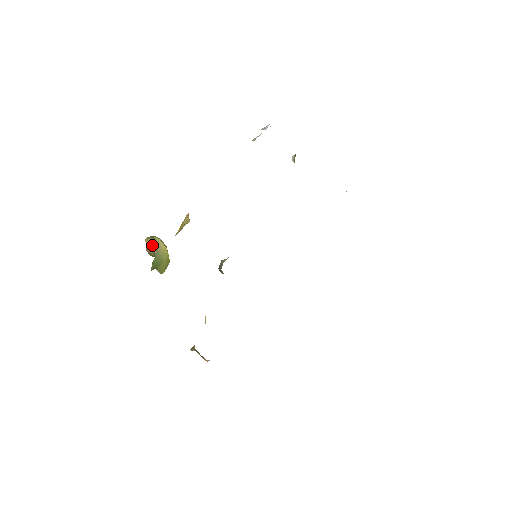
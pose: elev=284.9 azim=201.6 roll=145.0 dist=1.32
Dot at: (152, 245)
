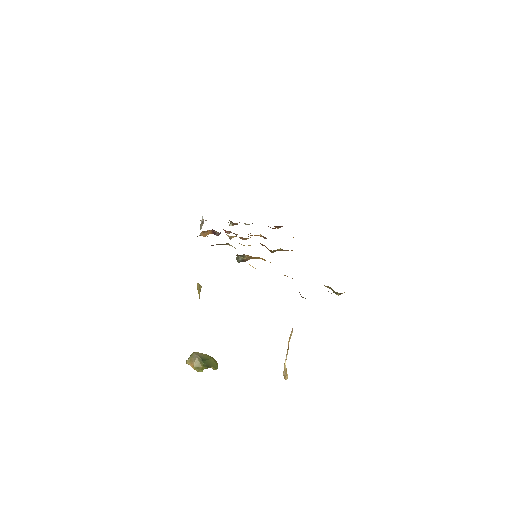
Dot at: (194, 358)
